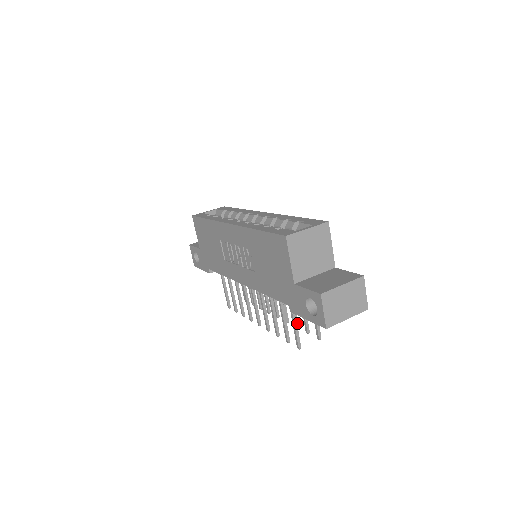
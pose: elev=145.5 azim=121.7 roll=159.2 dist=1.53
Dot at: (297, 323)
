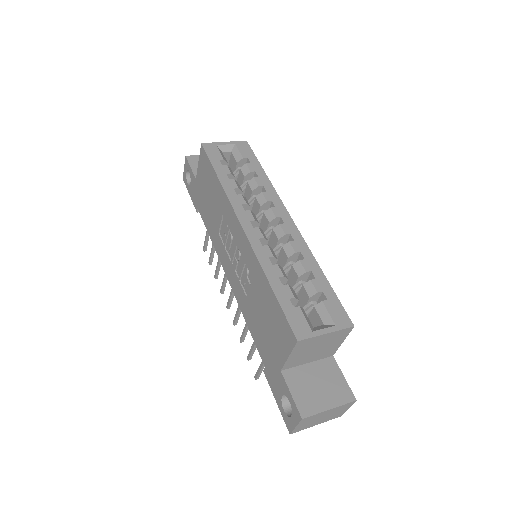
Dot at: occluded
